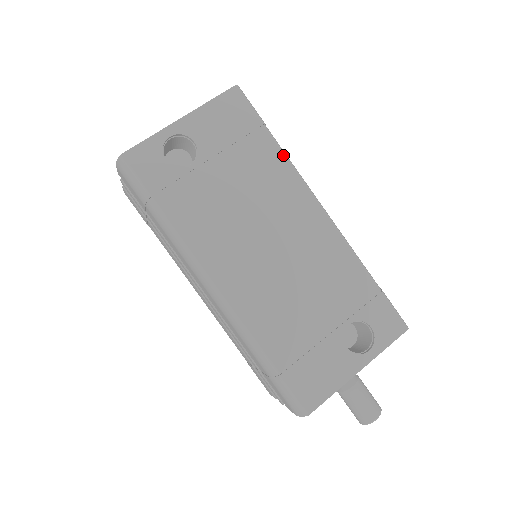
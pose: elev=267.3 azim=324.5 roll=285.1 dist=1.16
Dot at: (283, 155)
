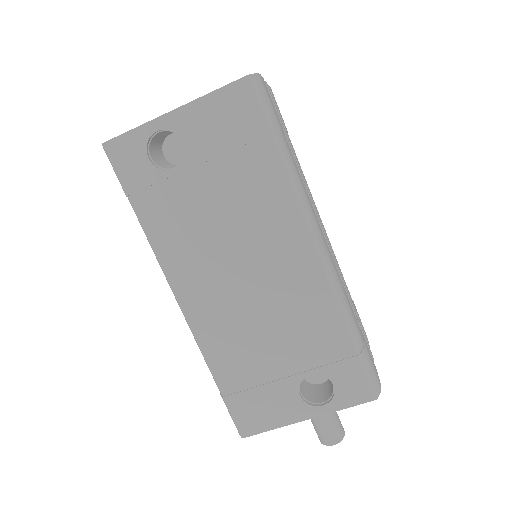
Dot at: (285, 176)
